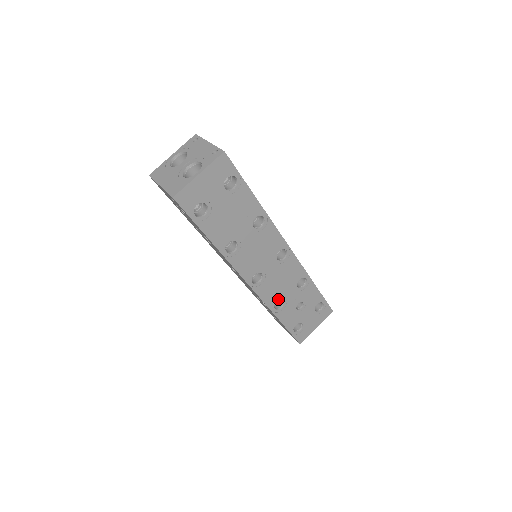
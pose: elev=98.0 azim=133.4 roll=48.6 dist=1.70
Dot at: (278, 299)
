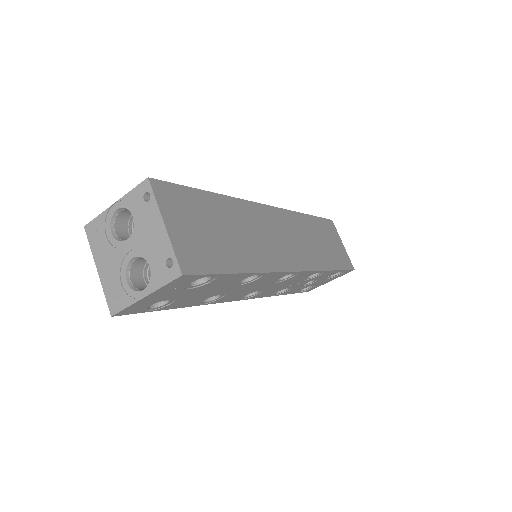
Dot at: occluded
